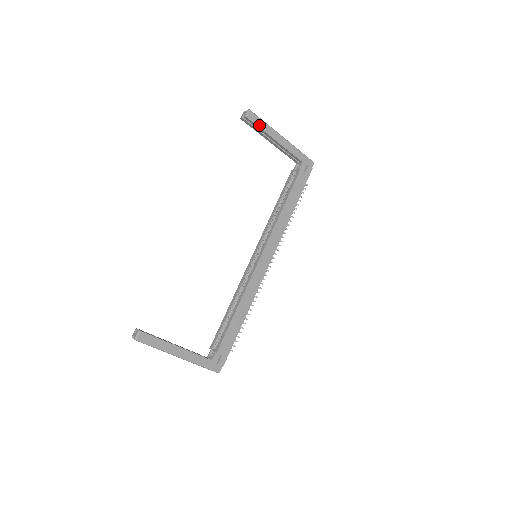
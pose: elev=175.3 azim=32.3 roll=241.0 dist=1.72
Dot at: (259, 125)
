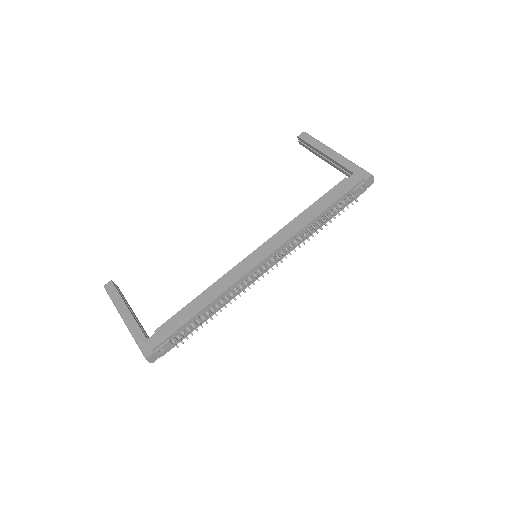
Dot at: (309, 142)
